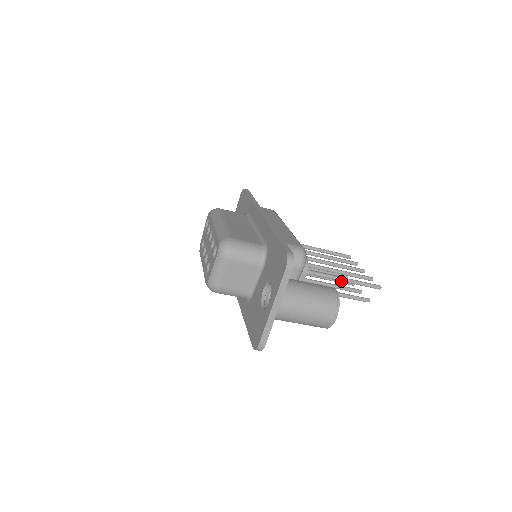
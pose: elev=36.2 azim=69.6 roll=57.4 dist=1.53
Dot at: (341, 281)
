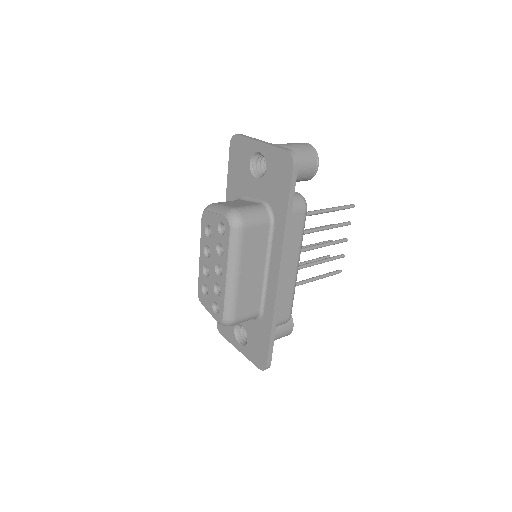
Dot at: occluded
